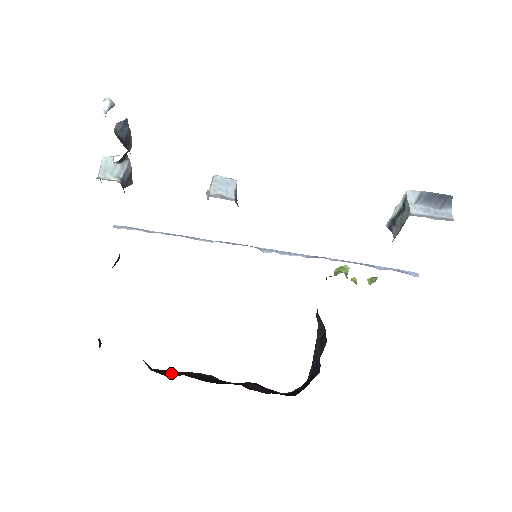
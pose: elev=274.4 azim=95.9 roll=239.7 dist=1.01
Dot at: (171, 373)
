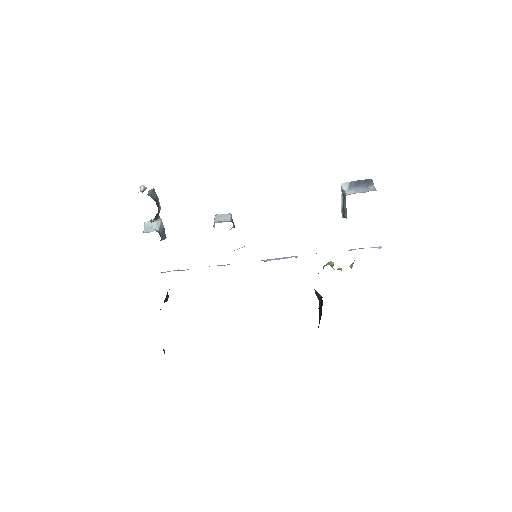
Dot at: occluded
